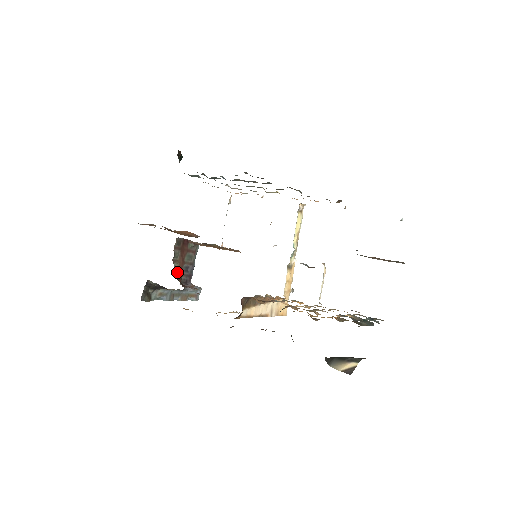
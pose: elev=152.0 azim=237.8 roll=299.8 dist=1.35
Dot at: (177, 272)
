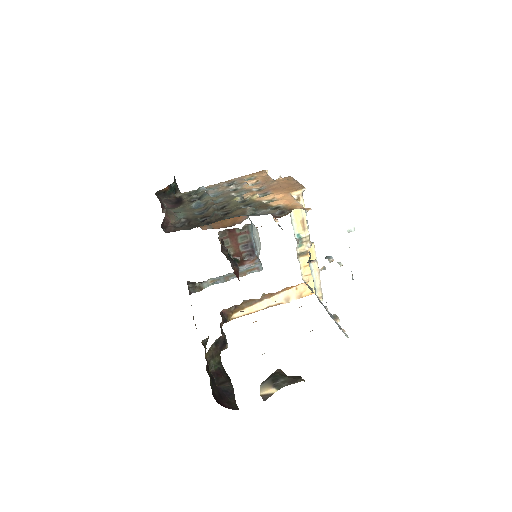
Dot at: (234, 253)
